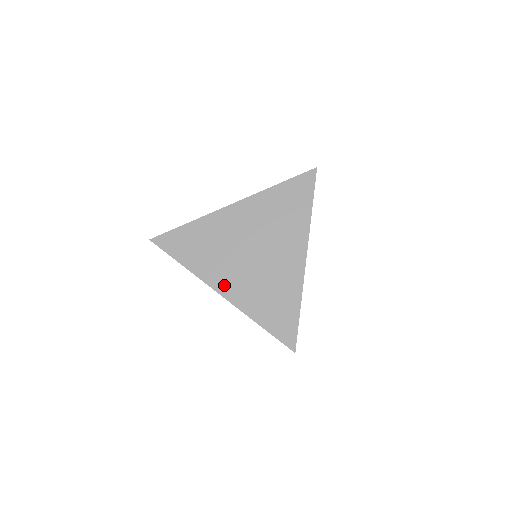
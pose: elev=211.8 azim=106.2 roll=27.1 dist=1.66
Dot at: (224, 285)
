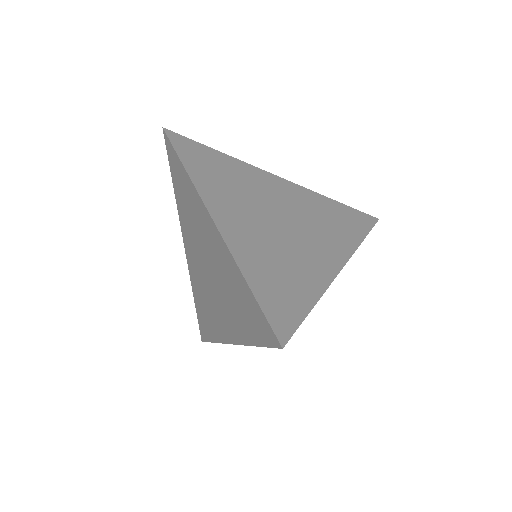
Dot at: (224, 215)
